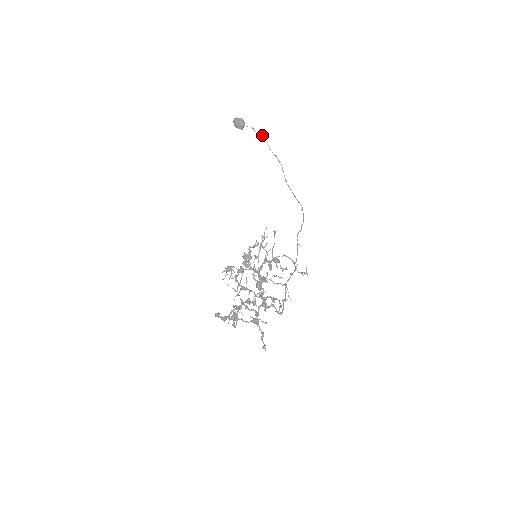
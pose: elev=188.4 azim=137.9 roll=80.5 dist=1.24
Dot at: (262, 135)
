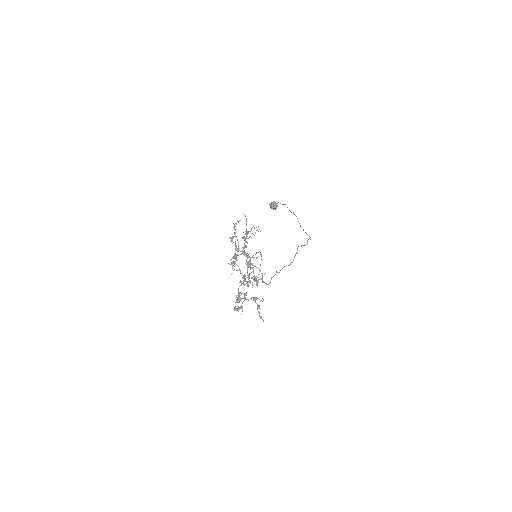
Dot at: (284, 204)
